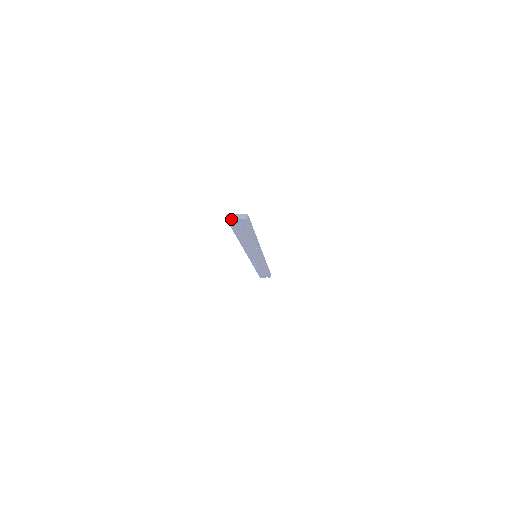
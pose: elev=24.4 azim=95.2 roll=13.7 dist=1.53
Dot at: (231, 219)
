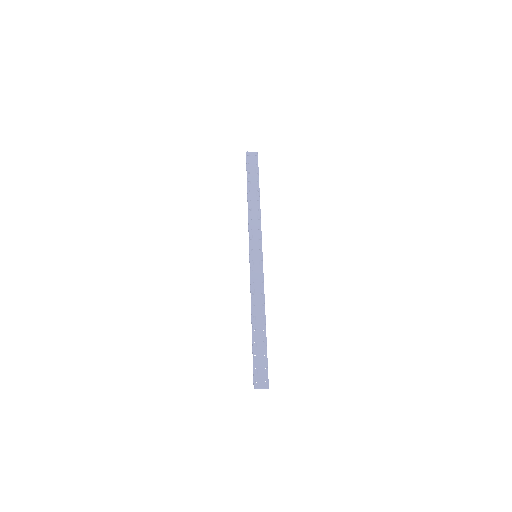
Dot at: occluded
